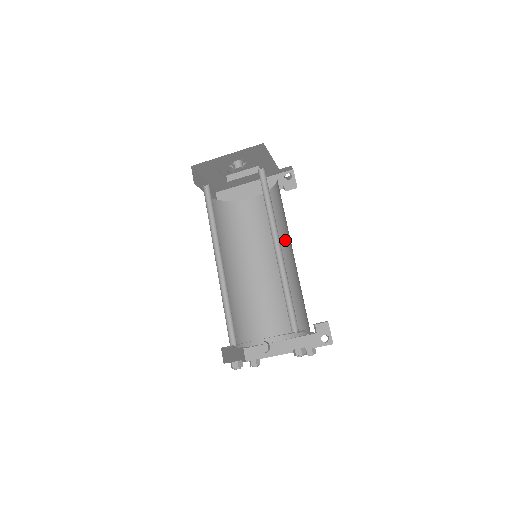
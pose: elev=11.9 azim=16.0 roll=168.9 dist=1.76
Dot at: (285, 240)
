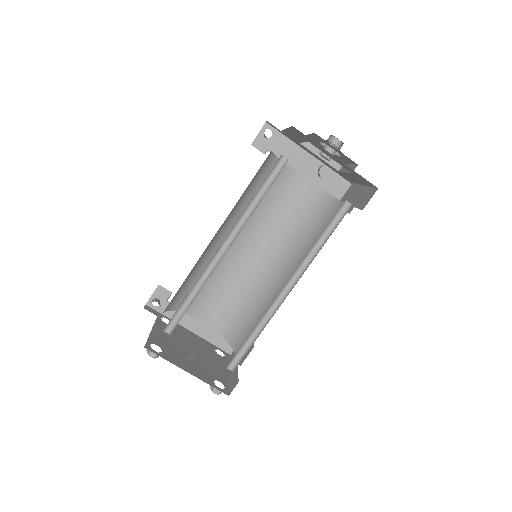
Dot at: (291, 254)
